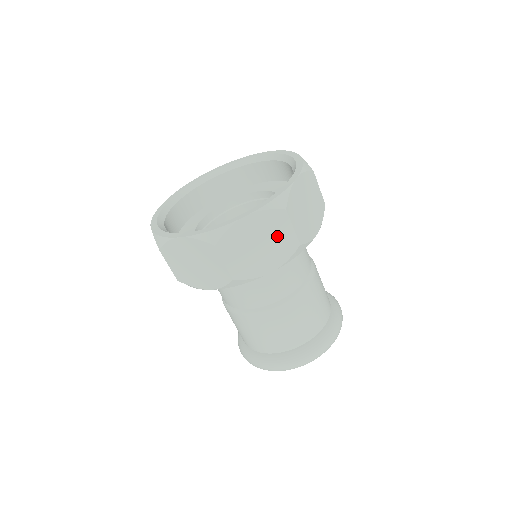
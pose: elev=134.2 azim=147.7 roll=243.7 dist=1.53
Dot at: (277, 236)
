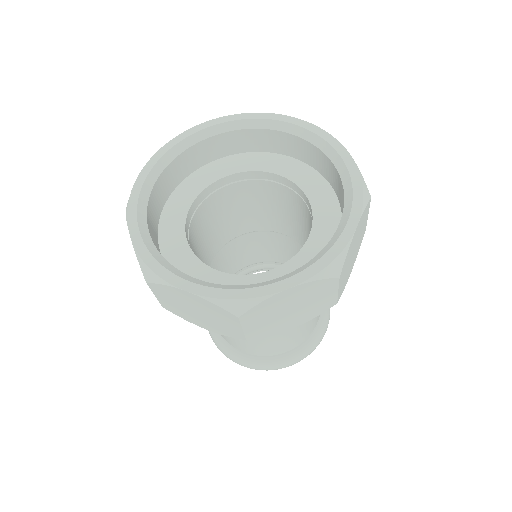
Dot at: (221, 321)
